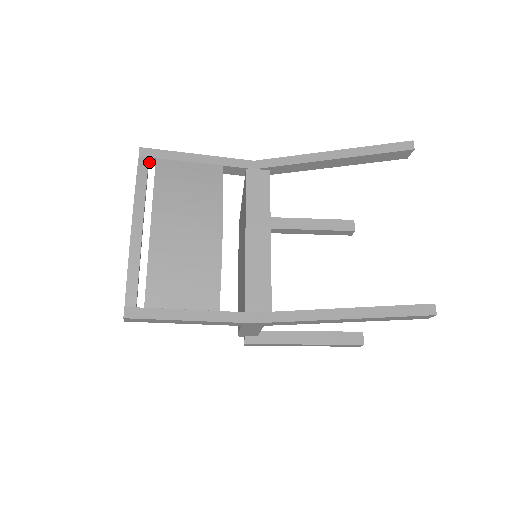
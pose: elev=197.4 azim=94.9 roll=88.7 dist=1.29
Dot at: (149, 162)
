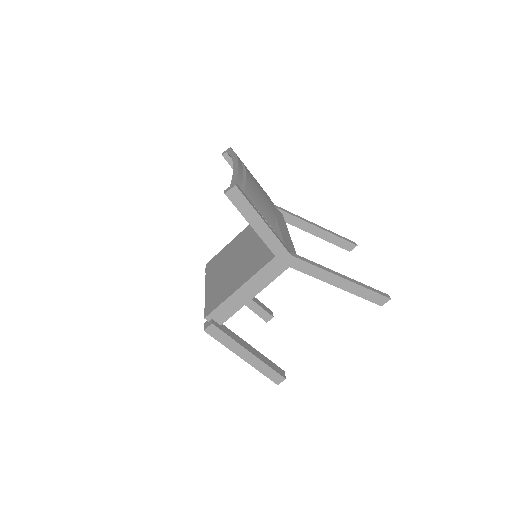
Dot at: (229, 158)
